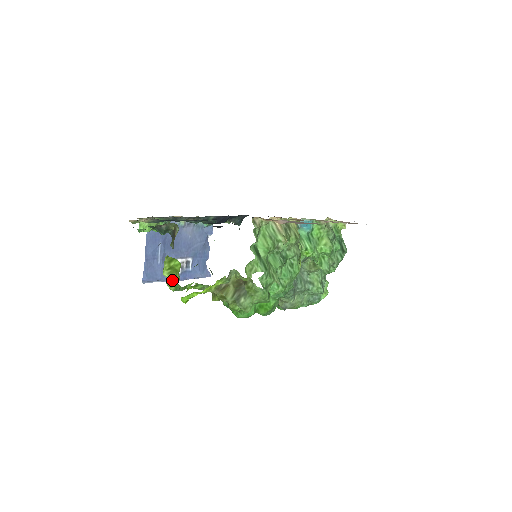
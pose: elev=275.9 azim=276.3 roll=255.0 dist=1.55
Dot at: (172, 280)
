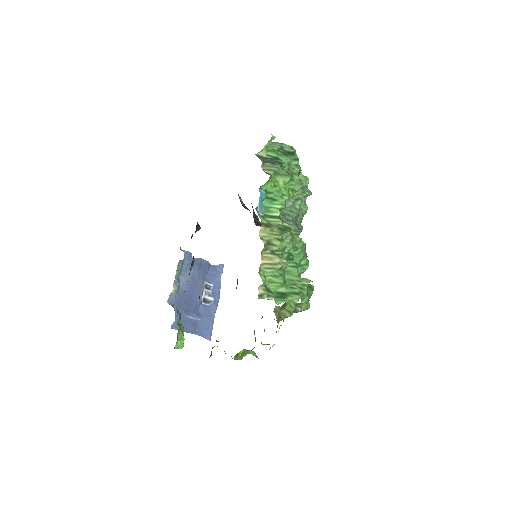
Dot at: occluded
